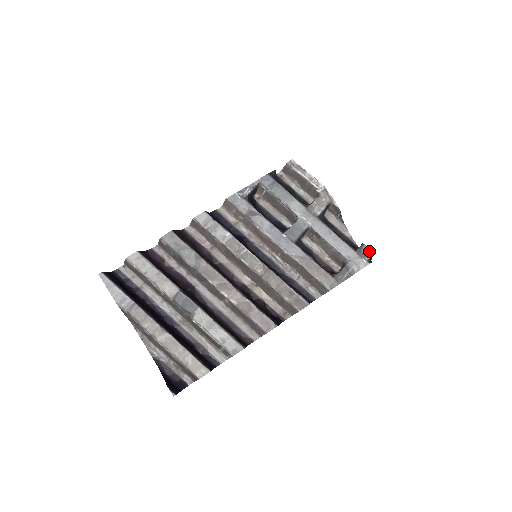
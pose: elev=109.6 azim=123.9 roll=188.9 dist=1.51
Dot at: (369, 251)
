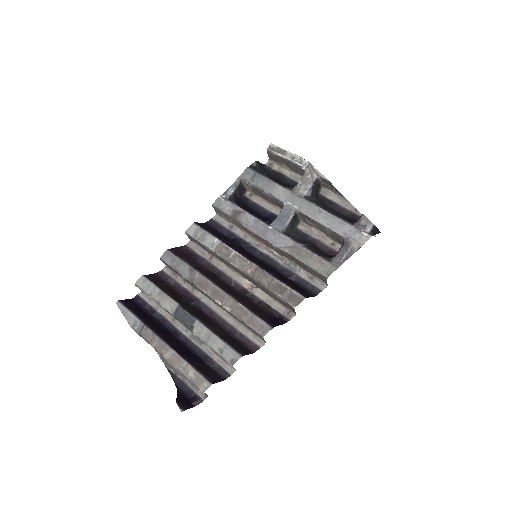
Dot at: (370, 221)
